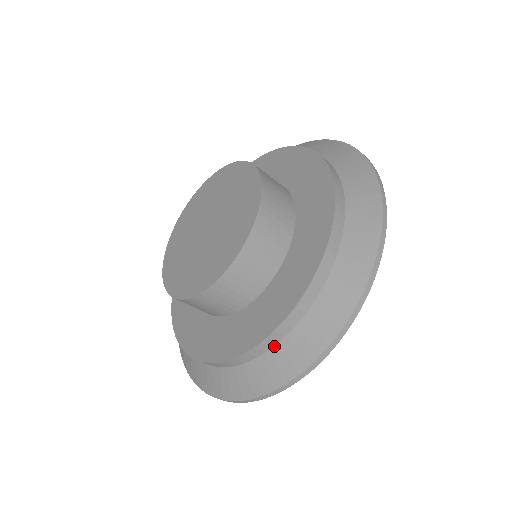
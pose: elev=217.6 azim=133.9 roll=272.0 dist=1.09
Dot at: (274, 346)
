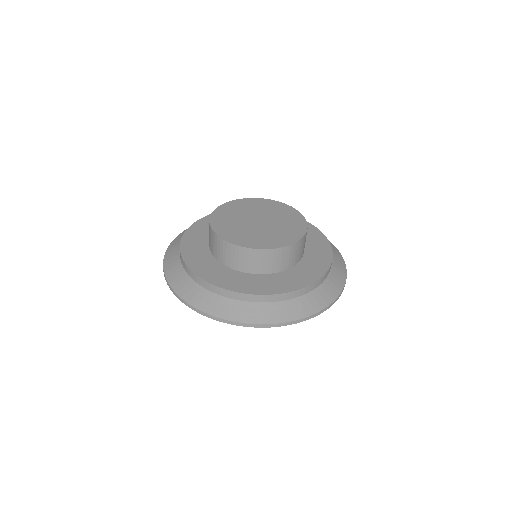
Dot at: (330, 271)
